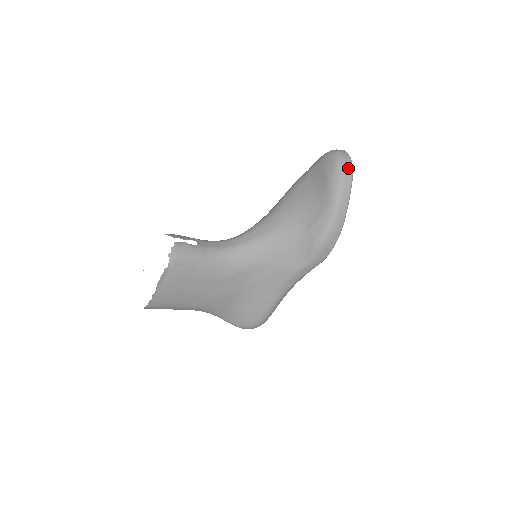
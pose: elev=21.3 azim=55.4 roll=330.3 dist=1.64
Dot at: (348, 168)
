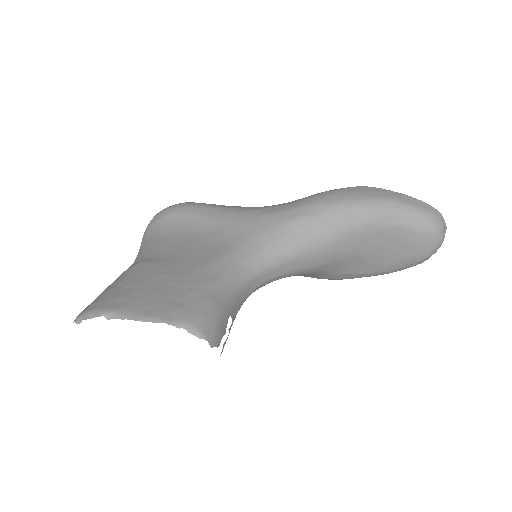
Dot at: occluded
